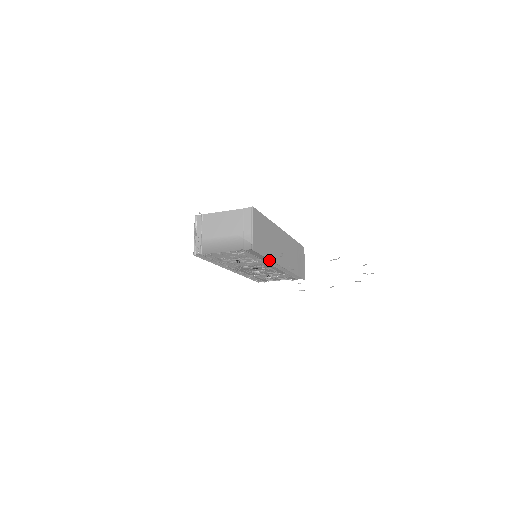
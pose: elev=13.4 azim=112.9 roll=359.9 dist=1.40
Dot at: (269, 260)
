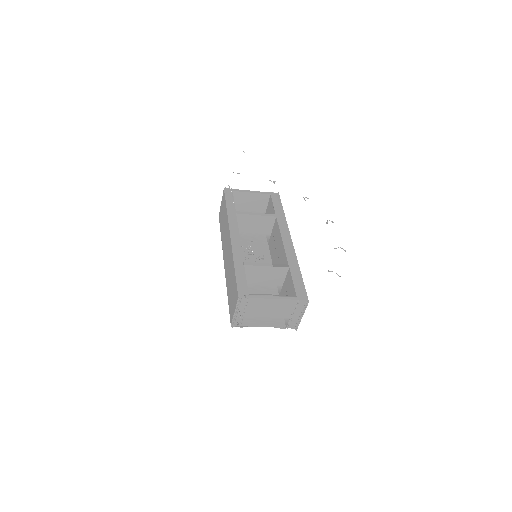
Dot at: occluded
